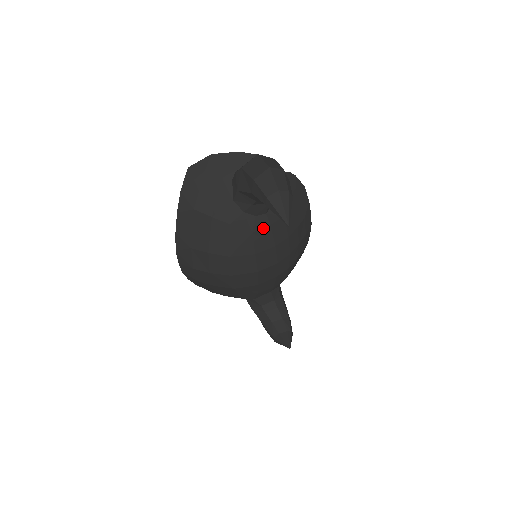
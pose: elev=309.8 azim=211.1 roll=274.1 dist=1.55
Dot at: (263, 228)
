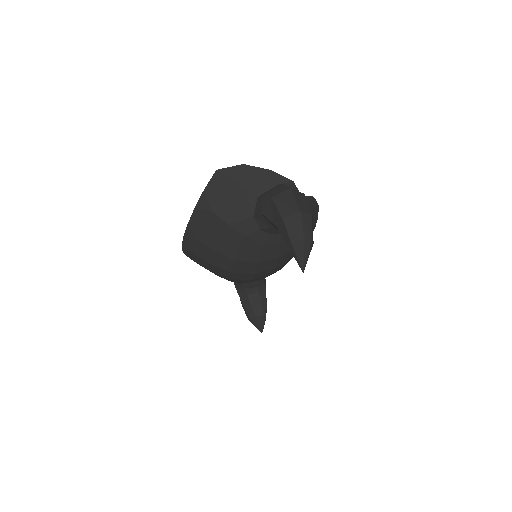
Dot at: (273, 244)
